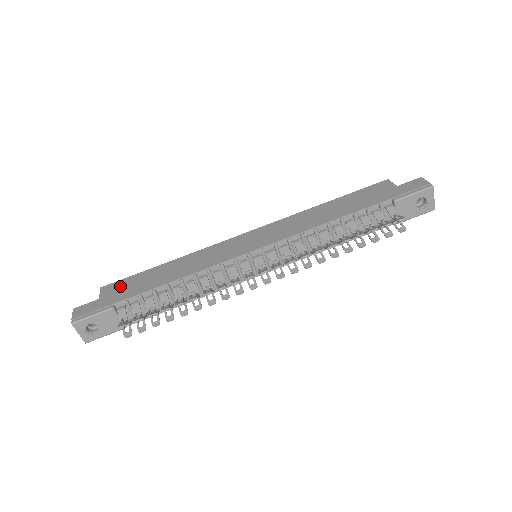
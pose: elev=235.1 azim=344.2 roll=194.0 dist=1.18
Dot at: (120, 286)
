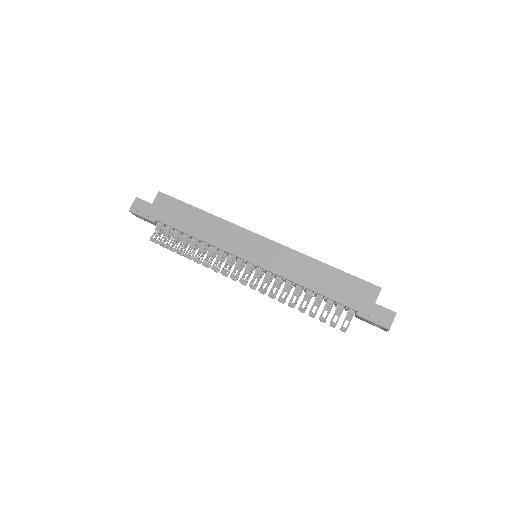
Dot at: (168, 204)
